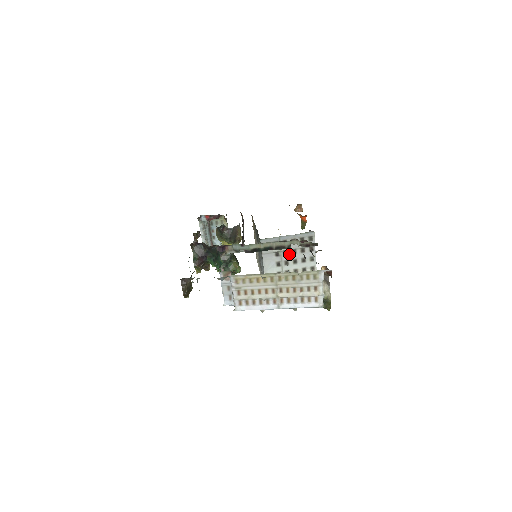
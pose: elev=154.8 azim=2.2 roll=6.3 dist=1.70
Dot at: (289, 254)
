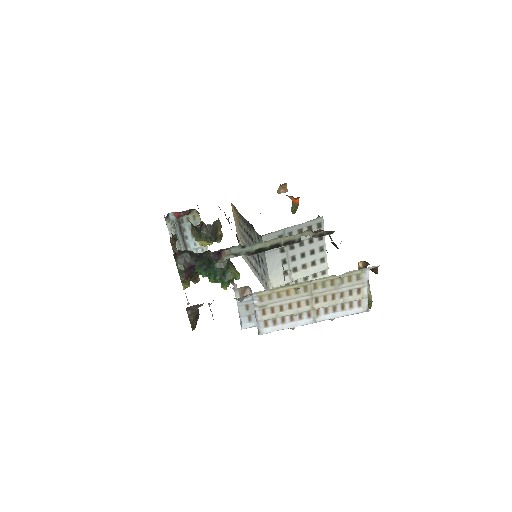
Dot at: (296, 248)
